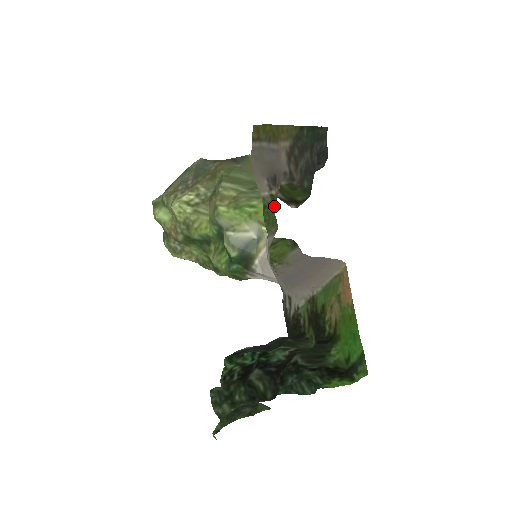
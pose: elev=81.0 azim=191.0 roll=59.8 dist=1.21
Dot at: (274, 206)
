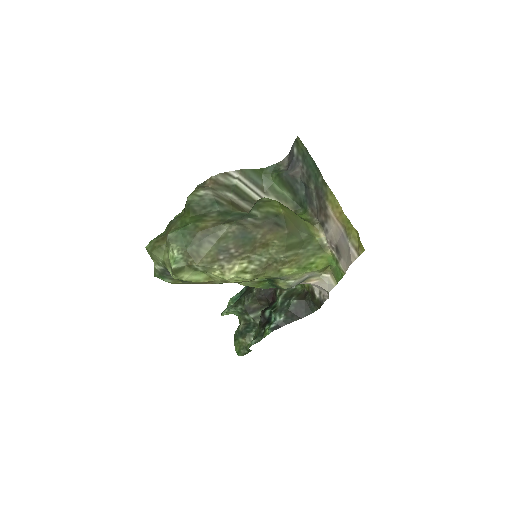
Dot at: (335, 264)
